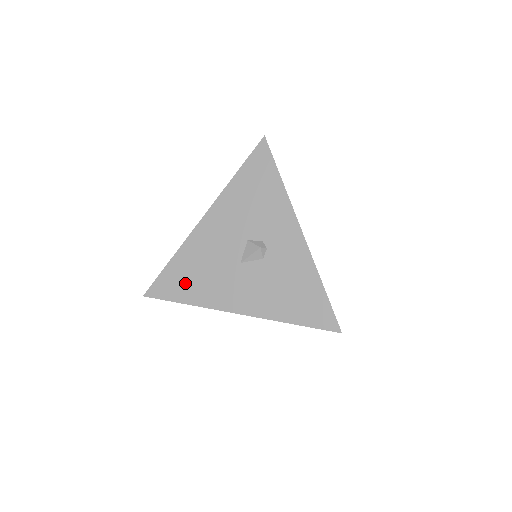
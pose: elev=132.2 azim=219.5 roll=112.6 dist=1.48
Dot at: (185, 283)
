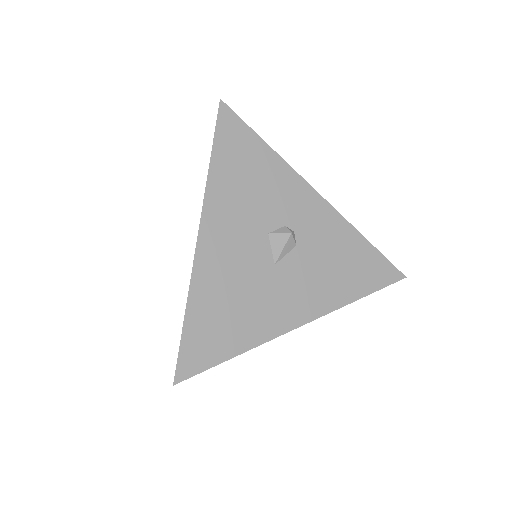
Dot at: (222, 330)
